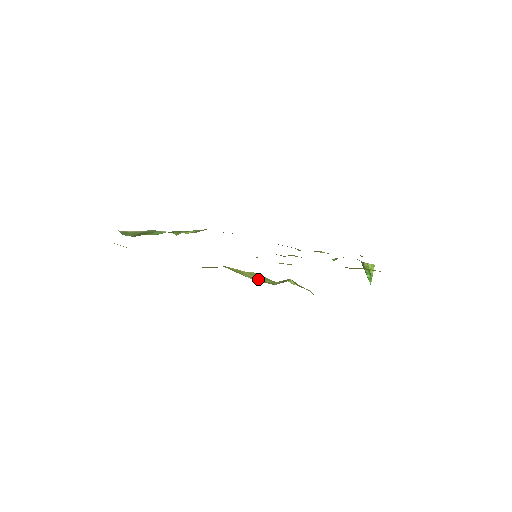
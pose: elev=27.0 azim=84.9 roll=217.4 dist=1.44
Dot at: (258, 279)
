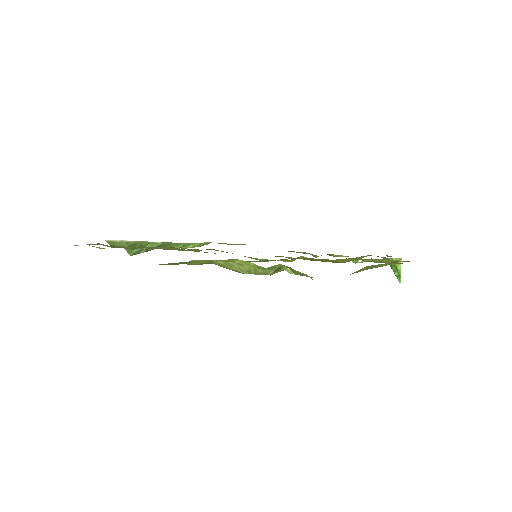
Dot at: (249, 270)
